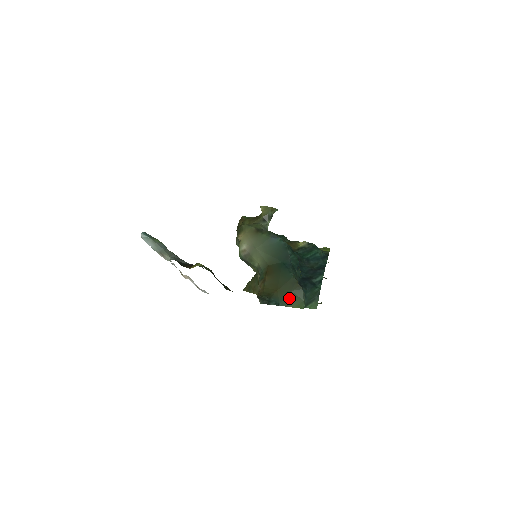
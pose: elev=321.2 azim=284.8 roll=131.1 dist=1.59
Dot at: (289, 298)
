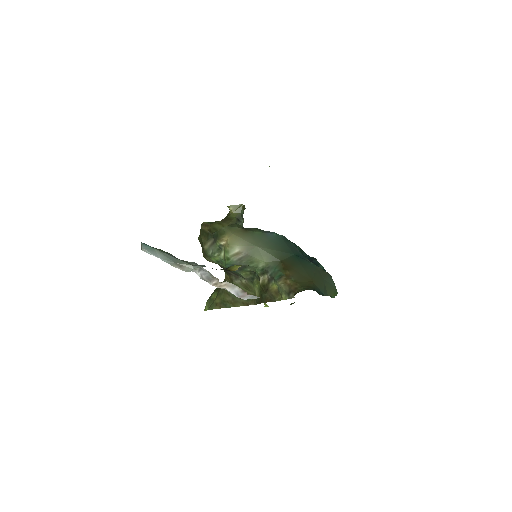
Dot at: (325, 287)
